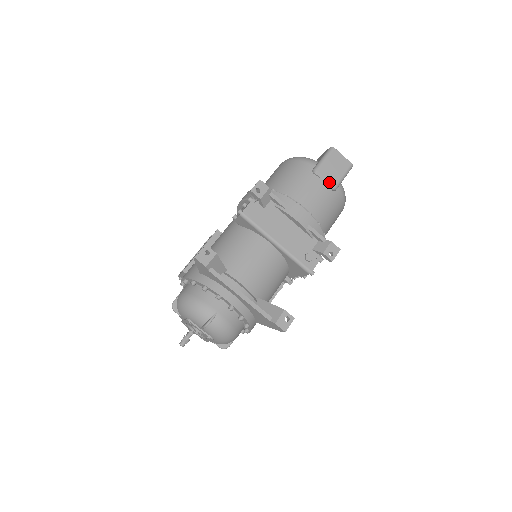
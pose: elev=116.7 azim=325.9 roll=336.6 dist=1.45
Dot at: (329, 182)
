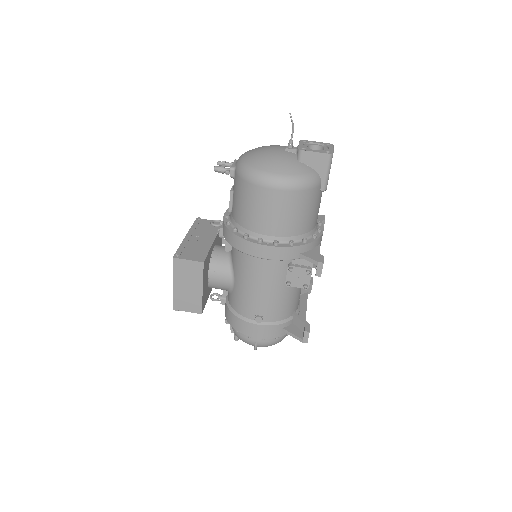
Dot at: occluded
